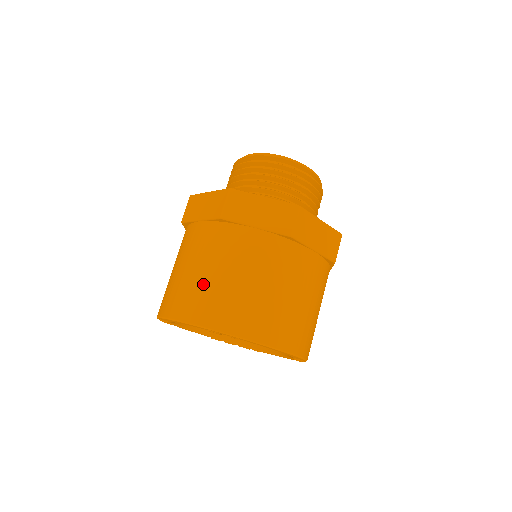
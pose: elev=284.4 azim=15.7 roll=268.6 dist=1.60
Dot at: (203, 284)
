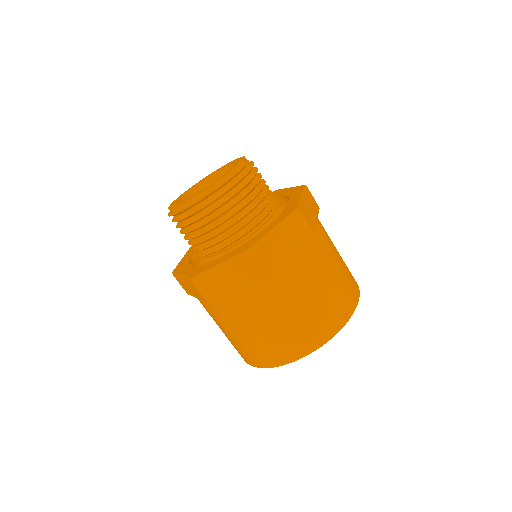
Dot at: (245, 343)
